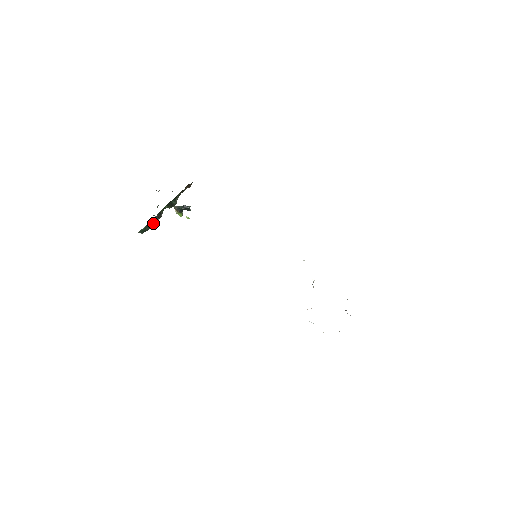
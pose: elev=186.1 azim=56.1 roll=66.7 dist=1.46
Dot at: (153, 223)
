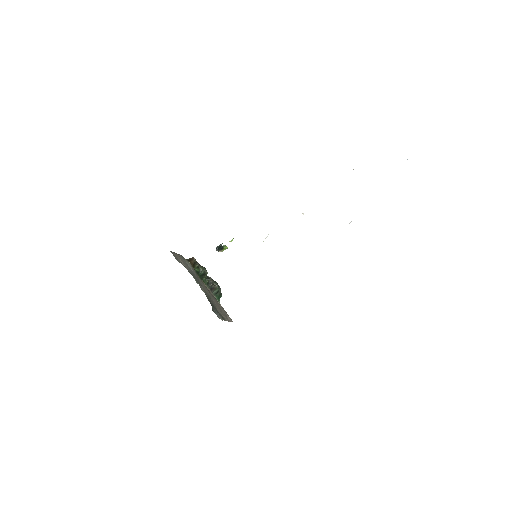
Dot at: (215, 290)
